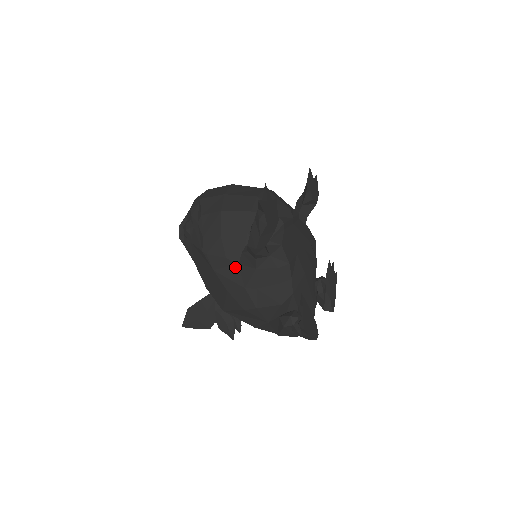
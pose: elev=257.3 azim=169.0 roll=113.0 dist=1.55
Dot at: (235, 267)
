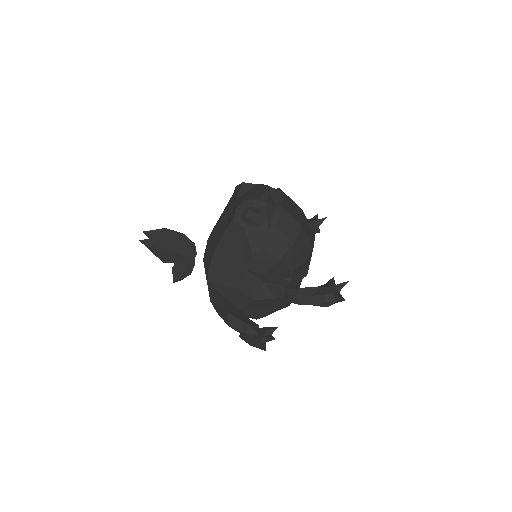
Dot at: (261, 282)
